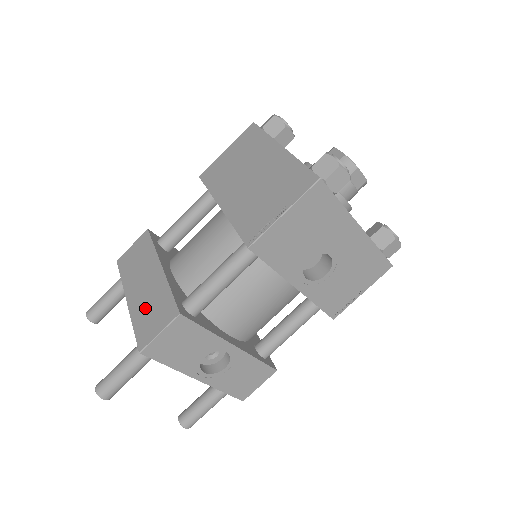
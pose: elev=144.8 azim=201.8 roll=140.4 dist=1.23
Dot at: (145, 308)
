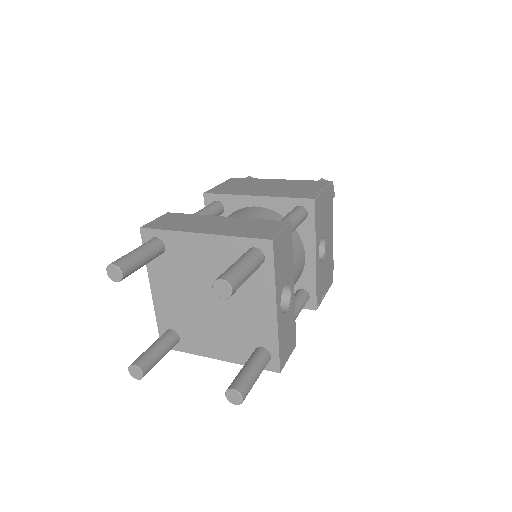
Dot at: (240, 229)
